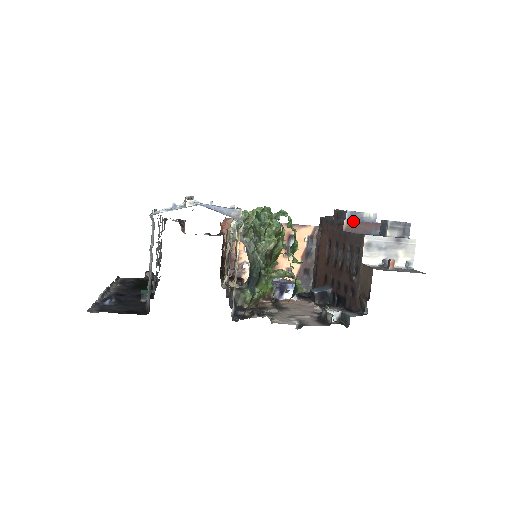
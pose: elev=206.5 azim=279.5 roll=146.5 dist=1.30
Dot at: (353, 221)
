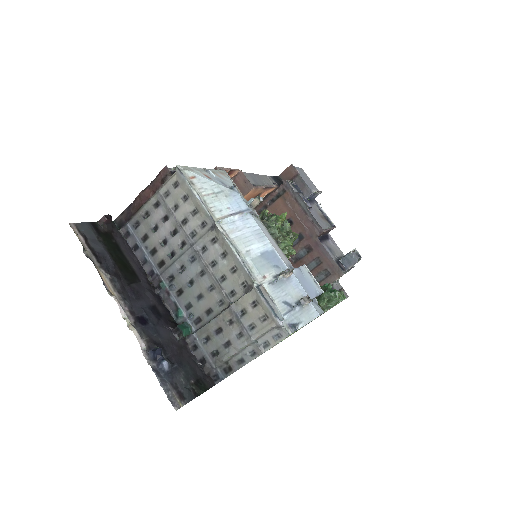
Dot at: occluded
